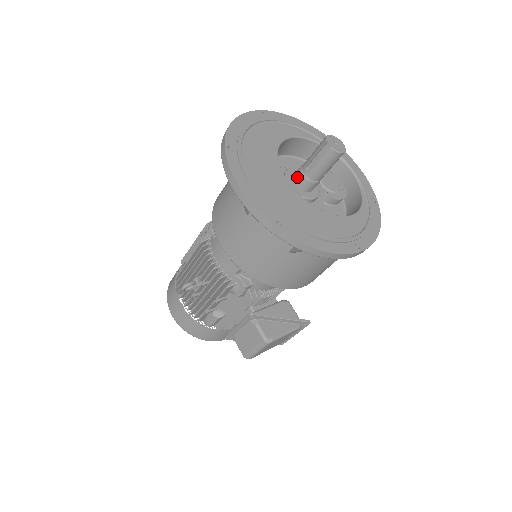
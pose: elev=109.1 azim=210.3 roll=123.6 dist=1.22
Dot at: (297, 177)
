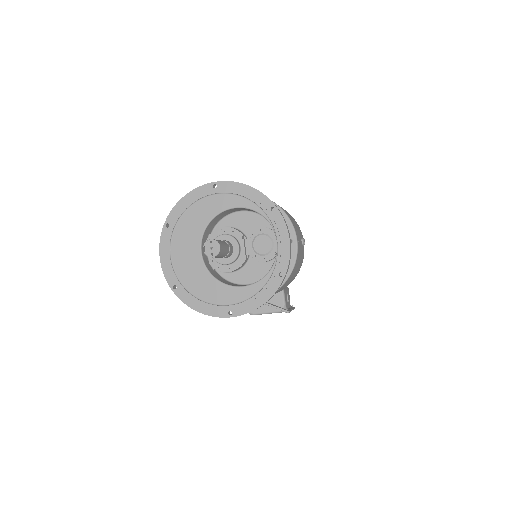
Dot at: occluded
